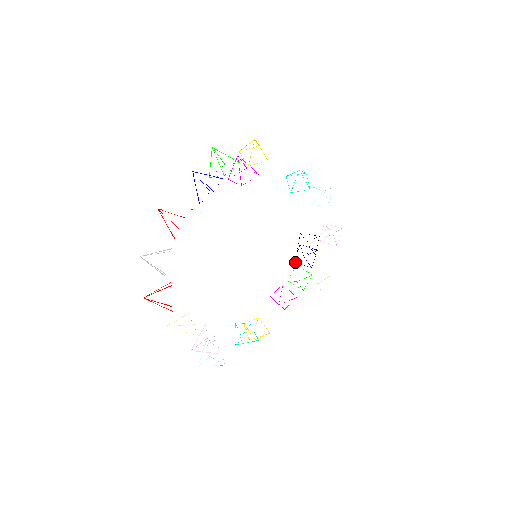
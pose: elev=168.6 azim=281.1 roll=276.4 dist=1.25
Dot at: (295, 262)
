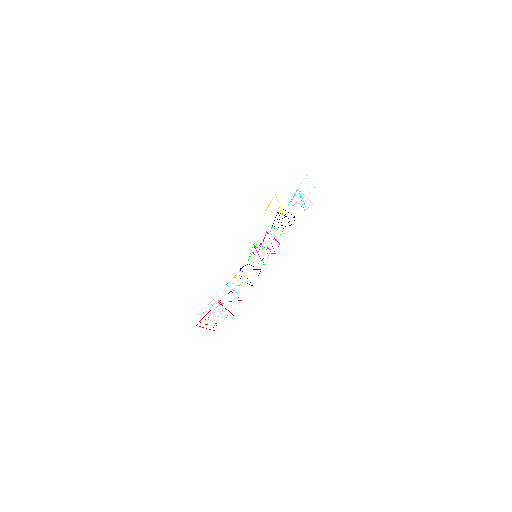
Dot at: occluded
